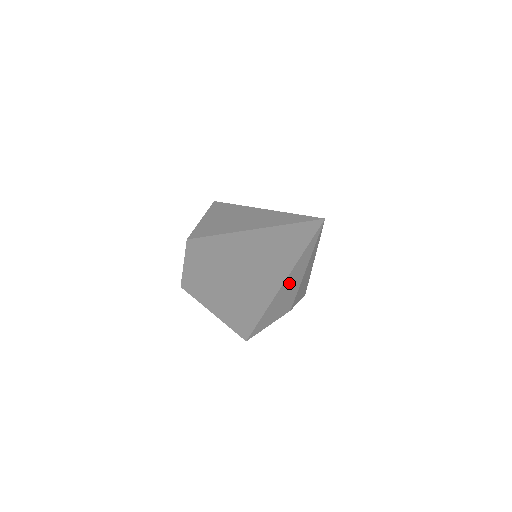
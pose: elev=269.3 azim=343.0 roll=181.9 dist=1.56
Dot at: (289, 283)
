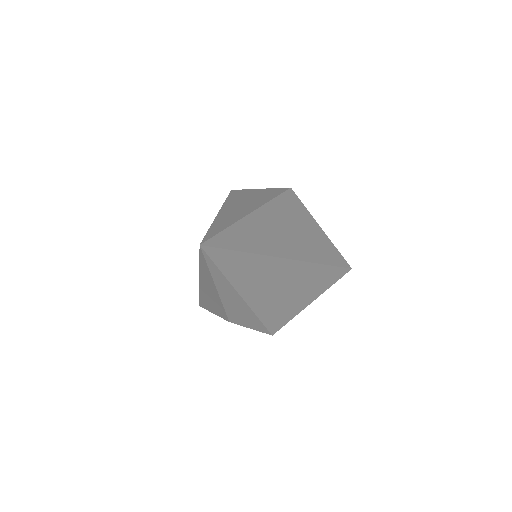
Dot at: (207, 286)
